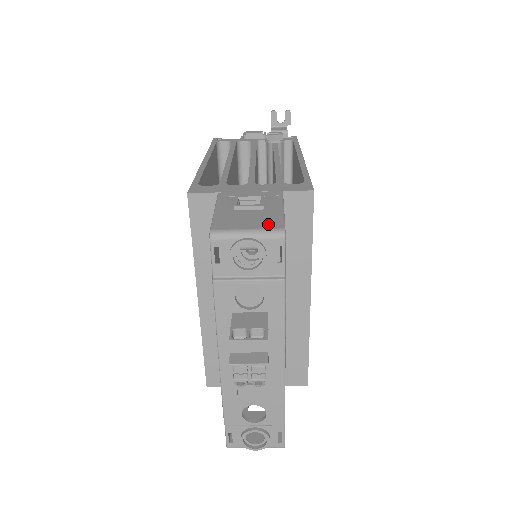
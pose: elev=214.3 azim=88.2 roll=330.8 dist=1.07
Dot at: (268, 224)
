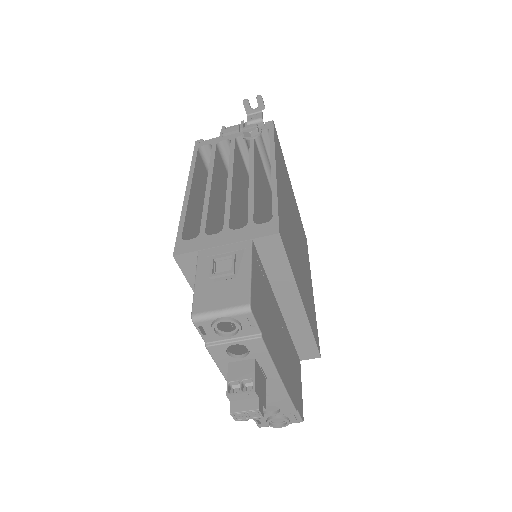
Dot at: (237, 299)
